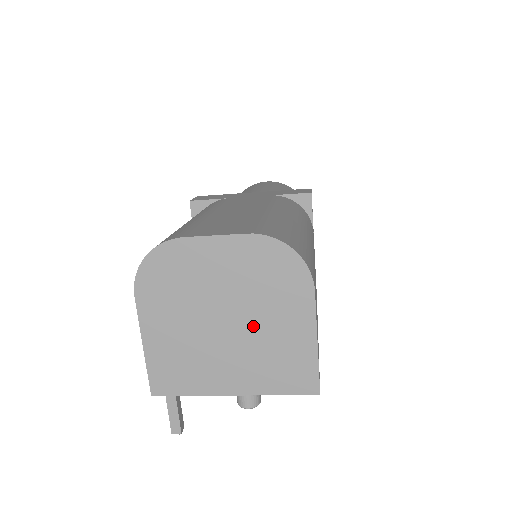
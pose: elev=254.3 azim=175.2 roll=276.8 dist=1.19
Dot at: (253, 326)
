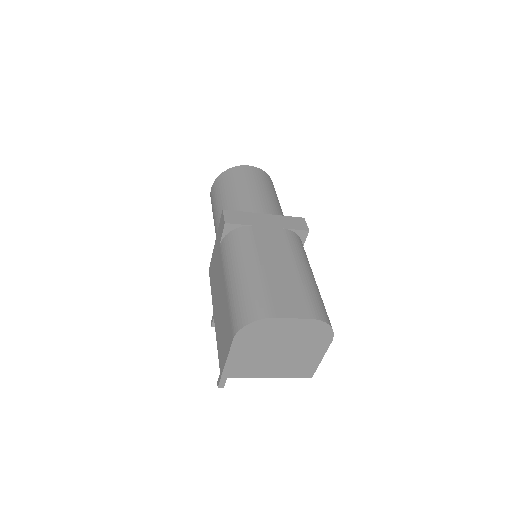
Dot at: (293, 353)
